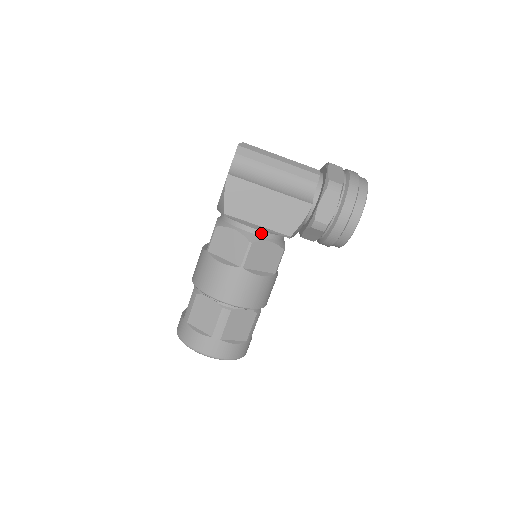
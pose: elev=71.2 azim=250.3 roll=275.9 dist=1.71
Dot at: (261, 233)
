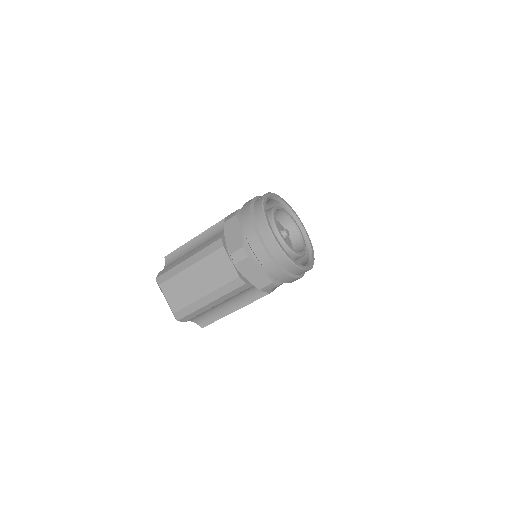
Dot at: occluded
